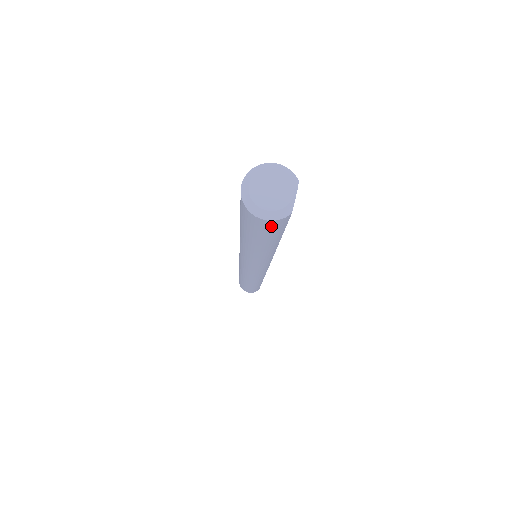
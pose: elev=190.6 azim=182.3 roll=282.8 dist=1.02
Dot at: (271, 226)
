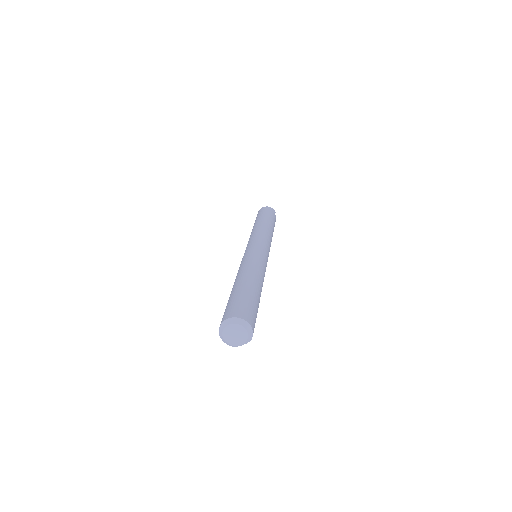
Dot at: occluded
